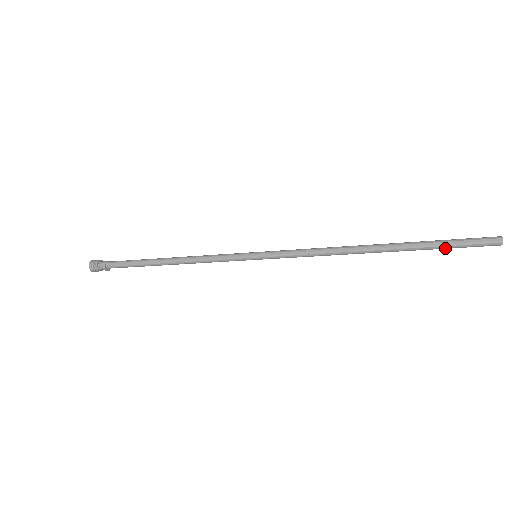
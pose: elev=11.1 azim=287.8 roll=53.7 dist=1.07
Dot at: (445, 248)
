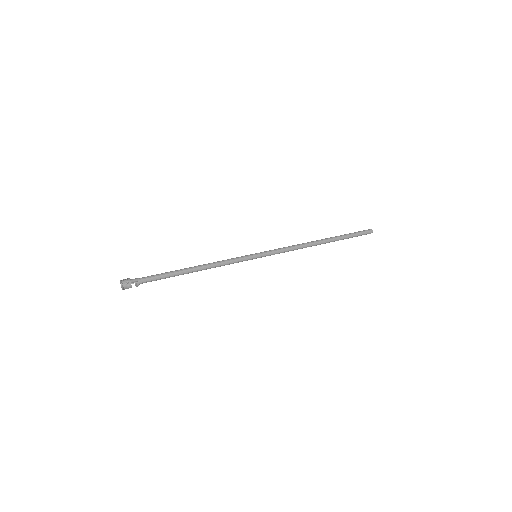
Dot at: (351, 237)
